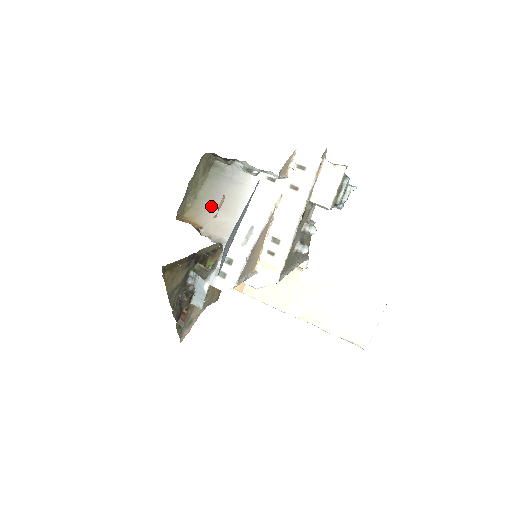
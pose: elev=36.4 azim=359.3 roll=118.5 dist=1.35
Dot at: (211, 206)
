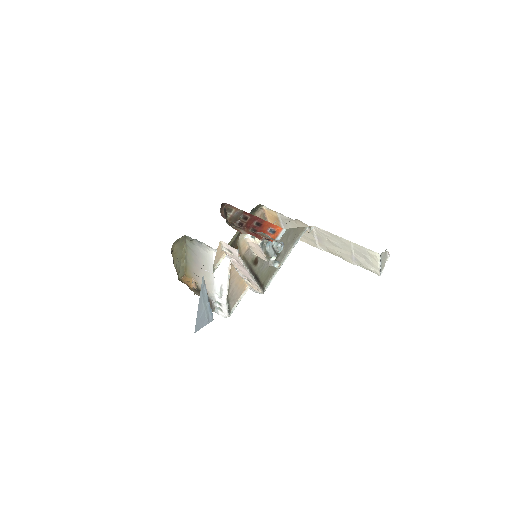
Dot at: (196, 269)
